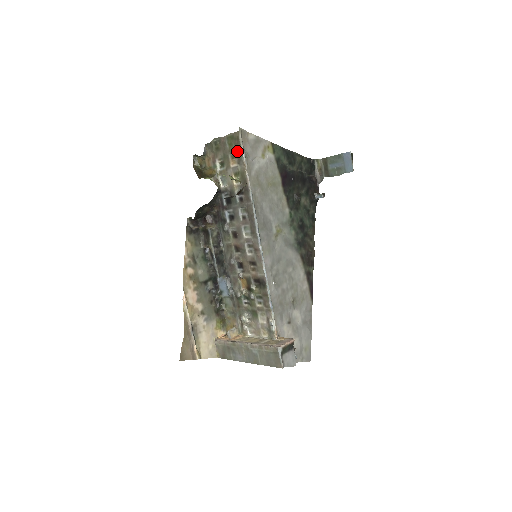
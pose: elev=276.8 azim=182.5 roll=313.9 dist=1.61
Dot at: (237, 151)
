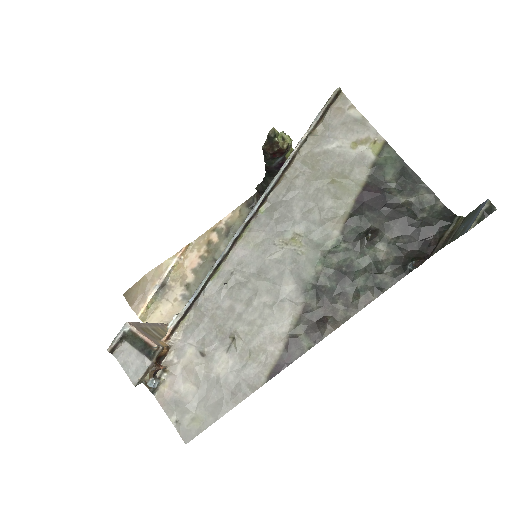
Dot at: occluded
